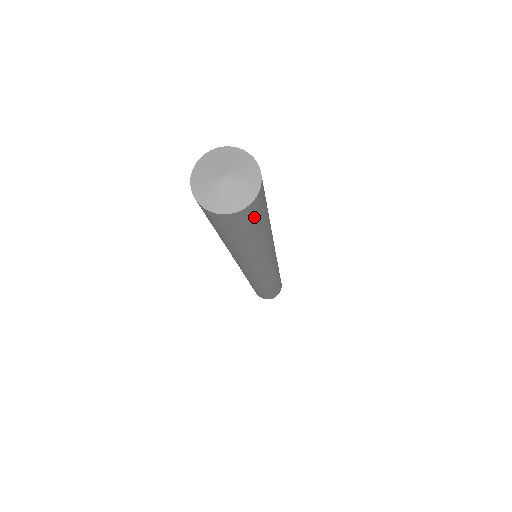
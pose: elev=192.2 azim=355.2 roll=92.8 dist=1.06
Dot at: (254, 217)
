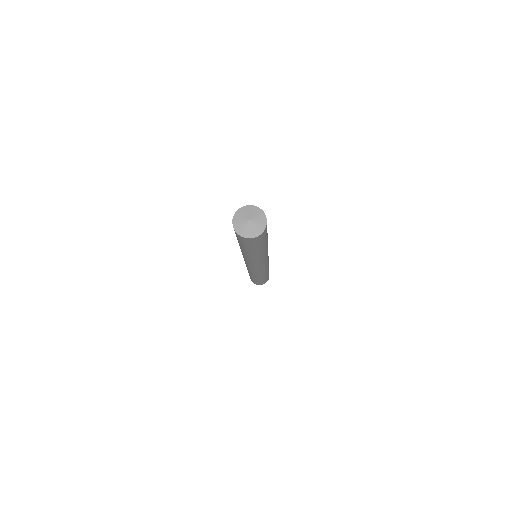
Dot at: occluded
